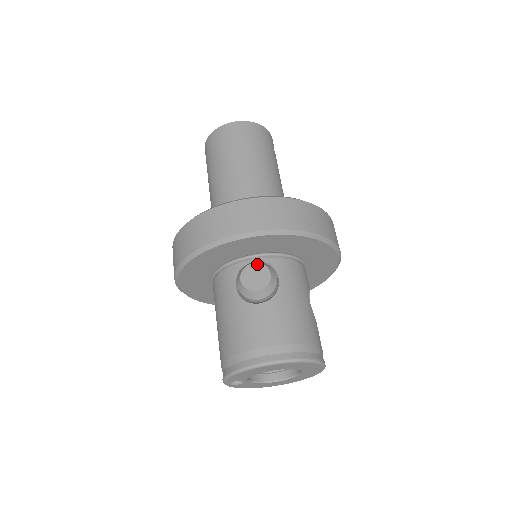
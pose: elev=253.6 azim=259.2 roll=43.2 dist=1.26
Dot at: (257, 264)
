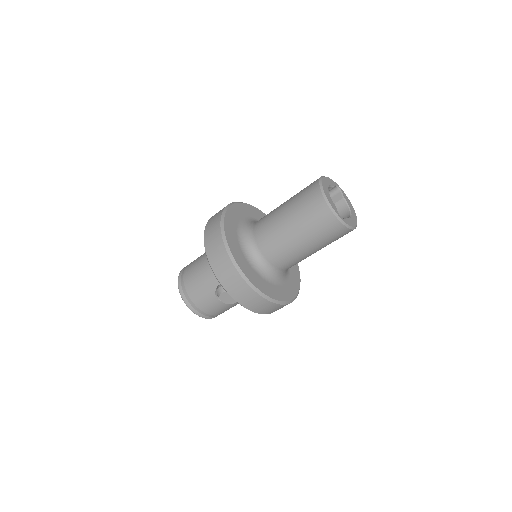
Dot at: occluded
